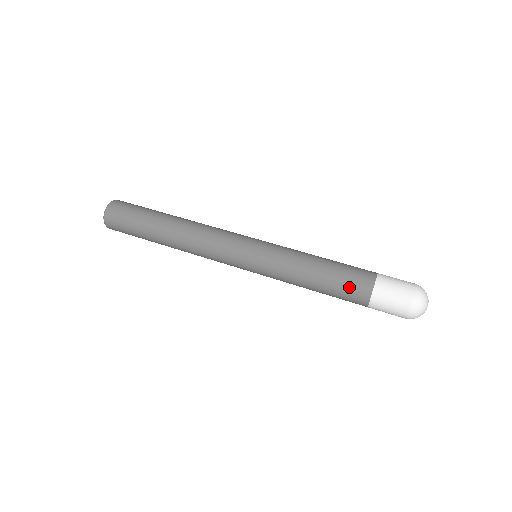
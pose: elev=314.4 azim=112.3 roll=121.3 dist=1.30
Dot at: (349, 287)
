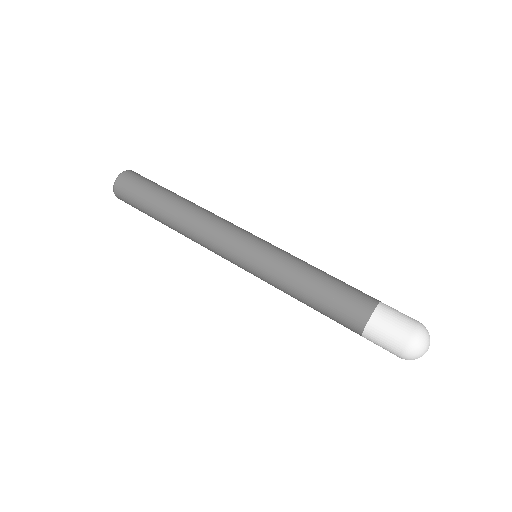
Dot at: (351, 298)
